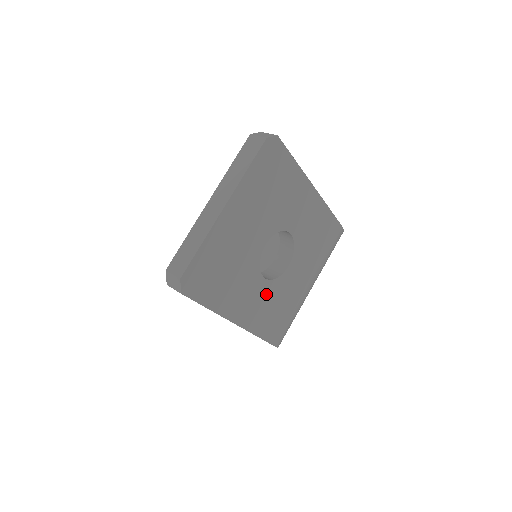
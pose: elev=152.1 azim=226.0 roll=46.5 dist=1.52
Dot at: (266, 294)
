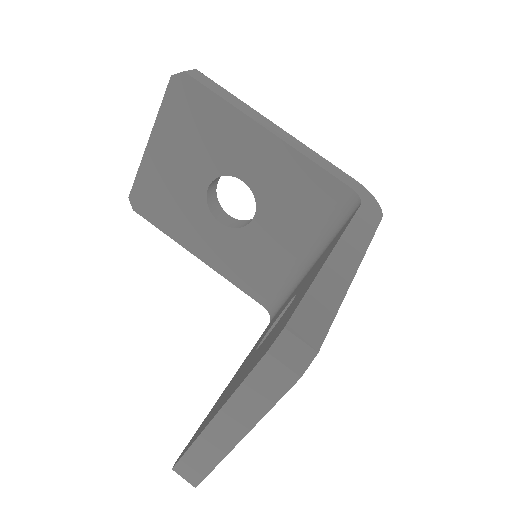
Dot at: occluded
